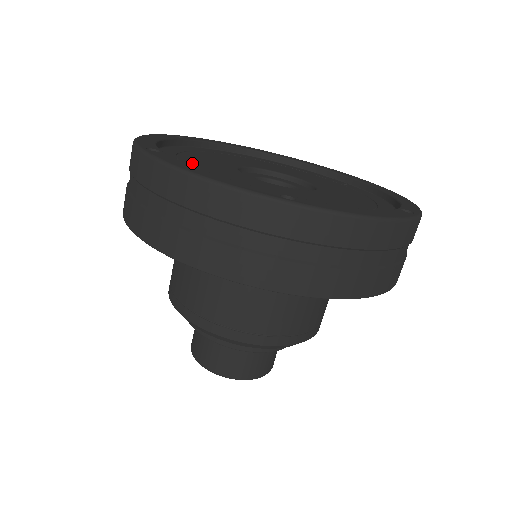
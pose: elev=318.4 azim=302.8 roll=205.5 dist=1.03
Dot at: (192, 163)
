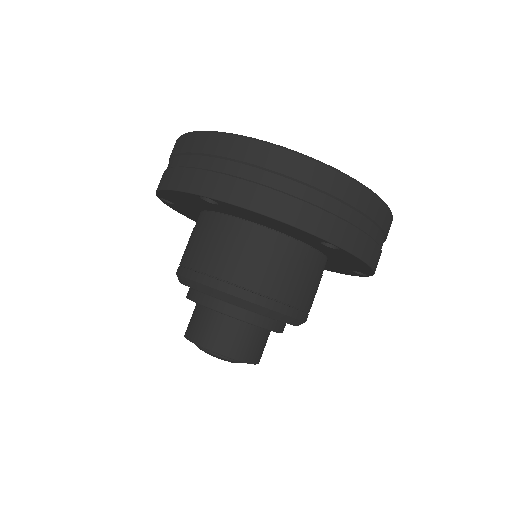
Dot at: occluded
